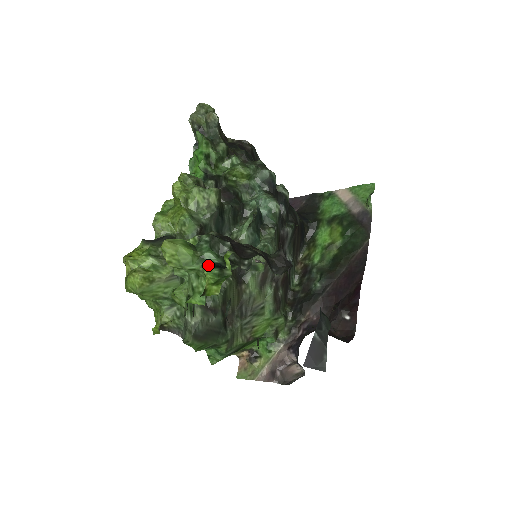
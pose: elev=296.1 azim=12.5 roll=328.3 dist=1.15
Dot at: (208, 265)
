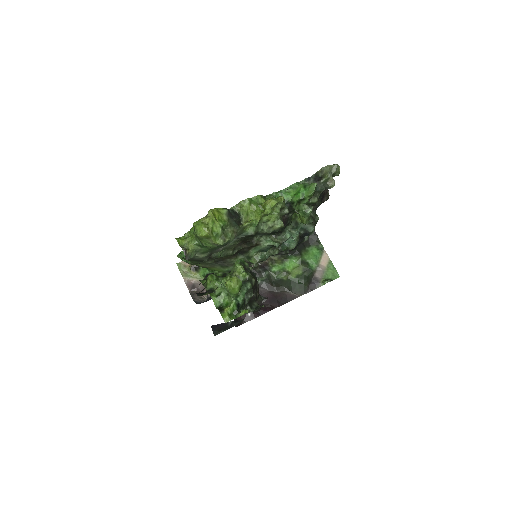
Dot at: (236, 302)
